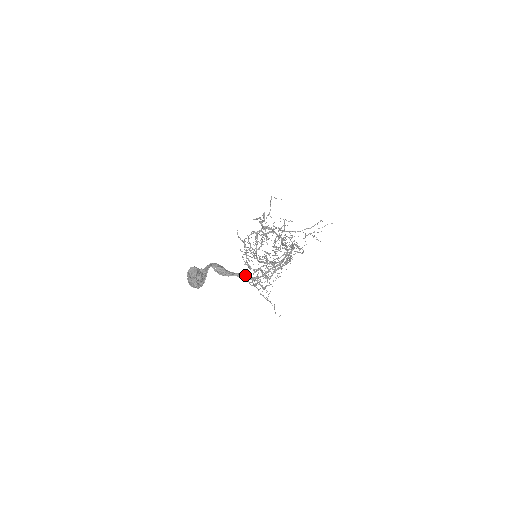
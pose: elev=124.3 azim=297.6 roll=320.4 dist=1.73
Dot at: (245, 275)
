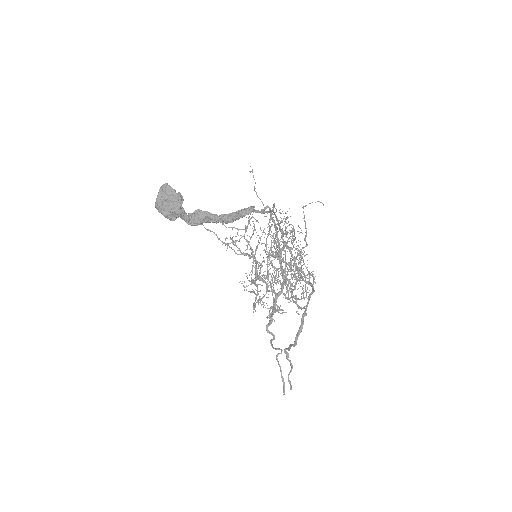
Dot at: (238, 213)
